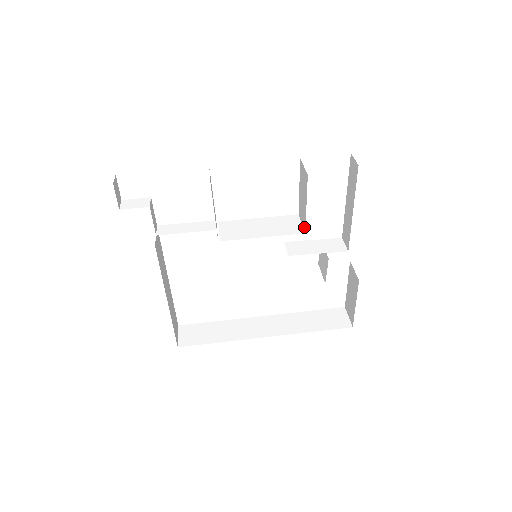
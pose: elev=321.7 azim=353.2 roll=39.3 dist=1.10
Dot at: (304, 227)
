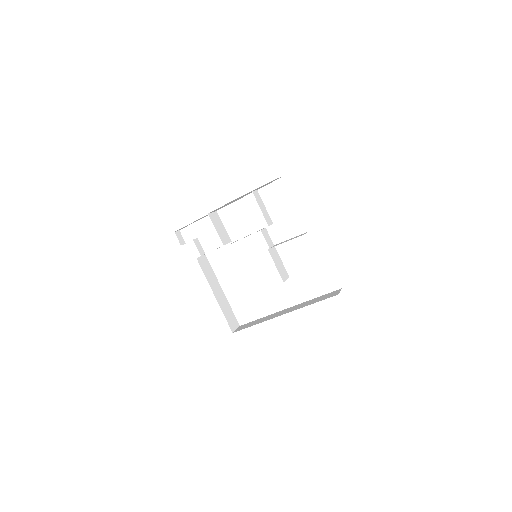
Dot at: occluded
